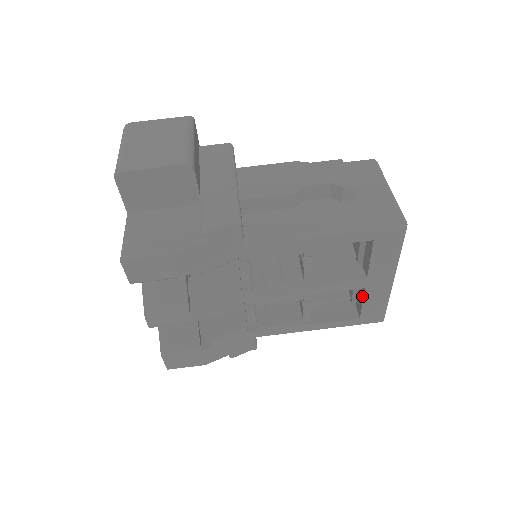
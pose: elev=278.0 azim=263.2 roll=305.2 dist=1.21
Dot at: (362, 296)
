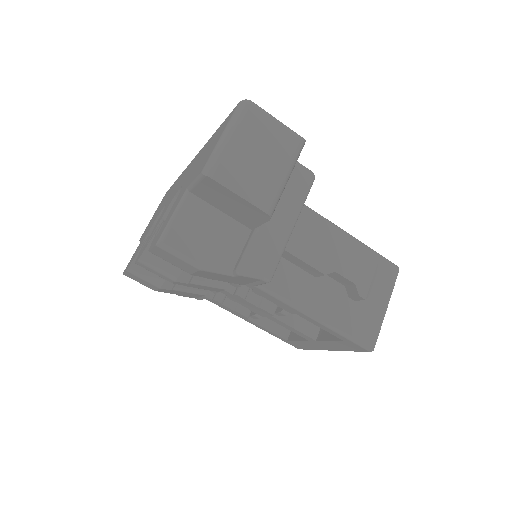
Dot at: (302, 338)
